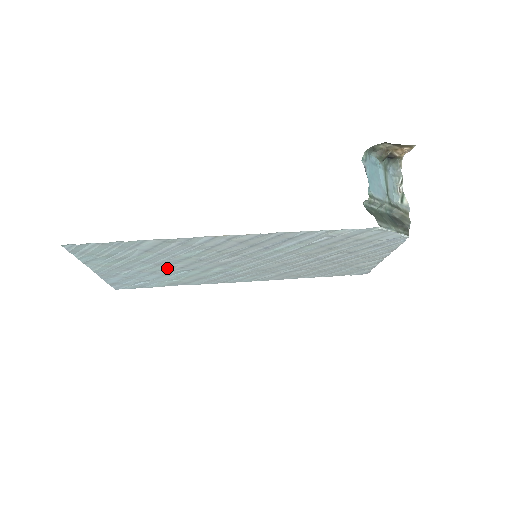
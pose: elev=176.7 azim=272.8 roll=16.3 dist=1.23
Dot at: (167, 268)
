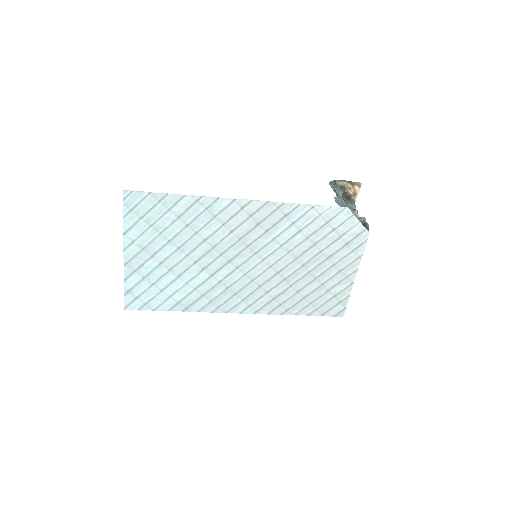
Dot at: (184, 260)
